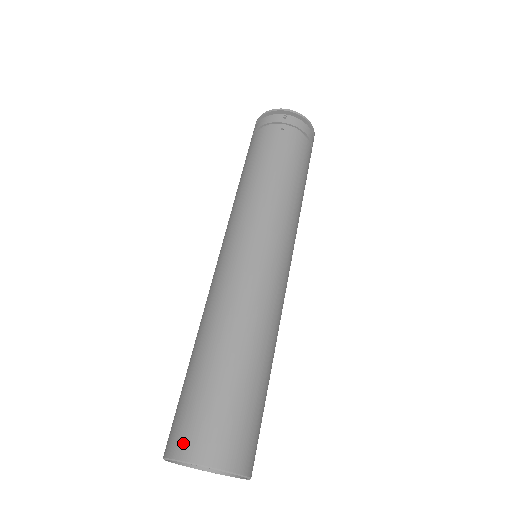
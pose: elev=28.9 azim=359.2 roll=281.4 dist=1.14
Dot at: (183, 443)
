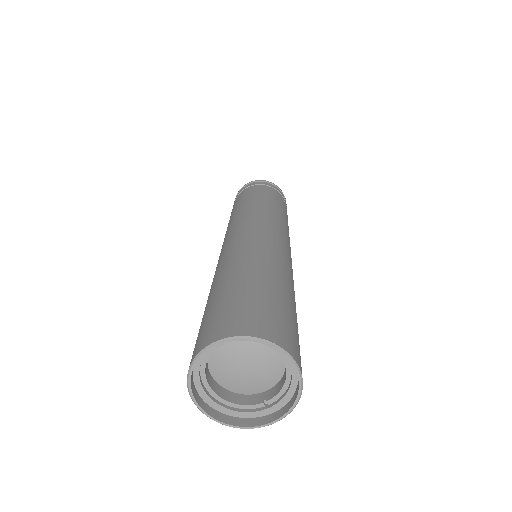
Dot at: occluded
